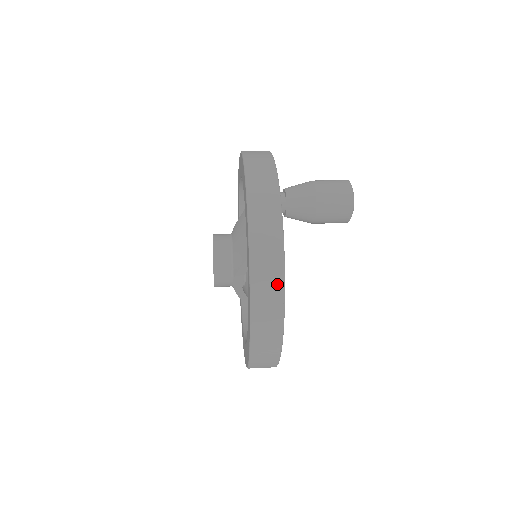
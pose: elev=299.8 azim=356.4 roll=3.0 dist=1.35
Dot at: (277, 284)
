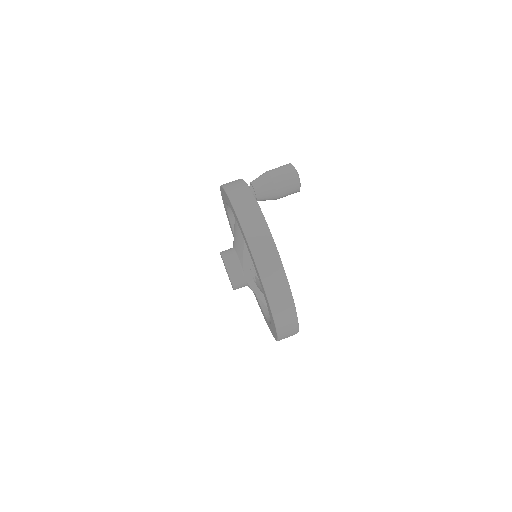
Dot at: (263, 229)
